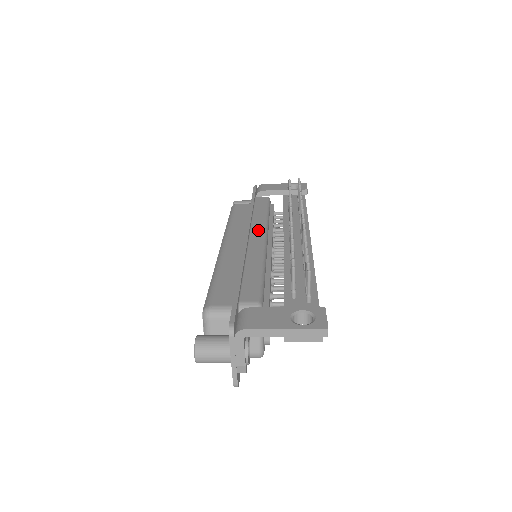
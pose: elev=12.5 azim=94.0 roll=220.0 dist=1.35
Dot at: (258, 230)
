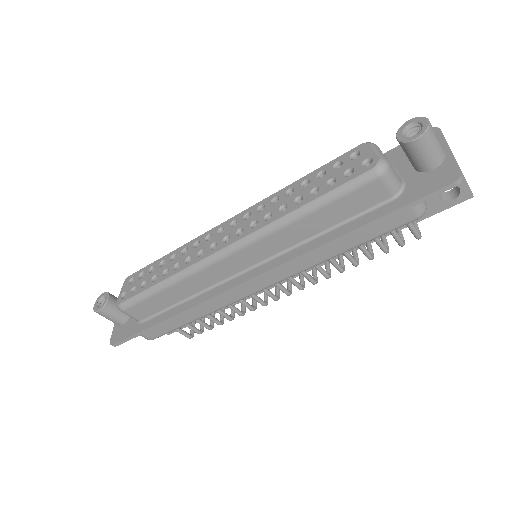
Dot at: occluded
